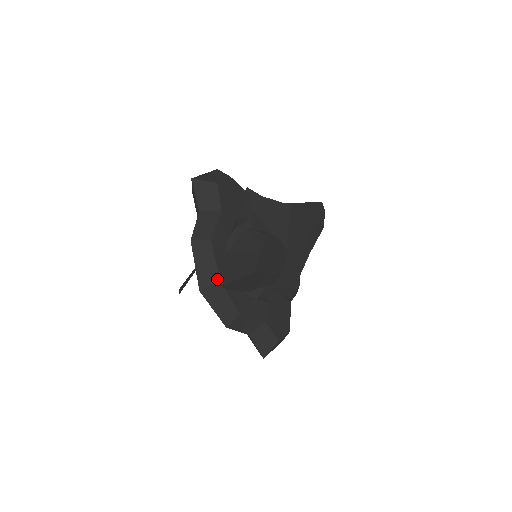
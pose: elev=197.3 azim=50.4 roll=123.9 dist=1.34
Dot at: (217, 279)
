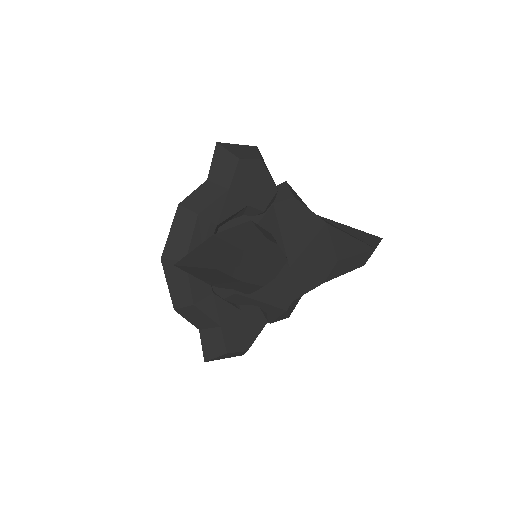
Dot at: (184, 256)
